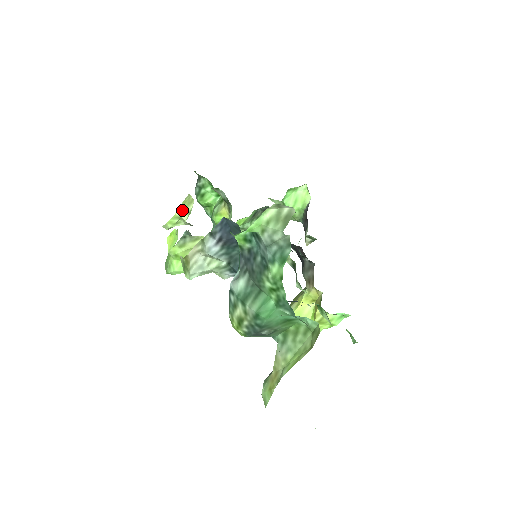
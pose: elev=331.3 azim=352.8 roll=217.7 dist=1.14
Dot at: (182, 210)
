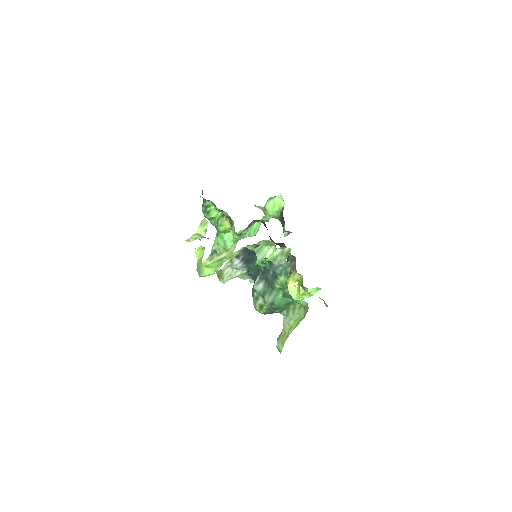
Dot at: (200, 229)
